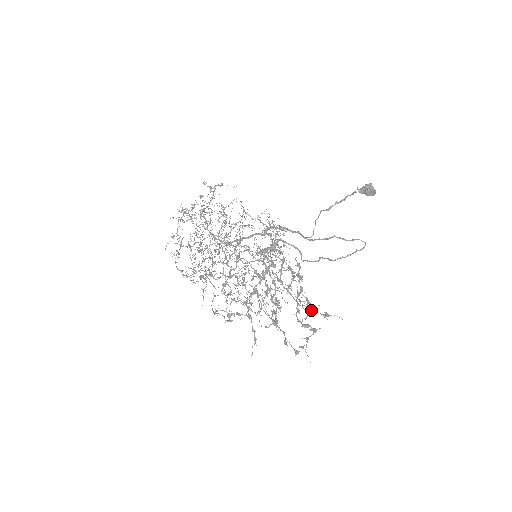
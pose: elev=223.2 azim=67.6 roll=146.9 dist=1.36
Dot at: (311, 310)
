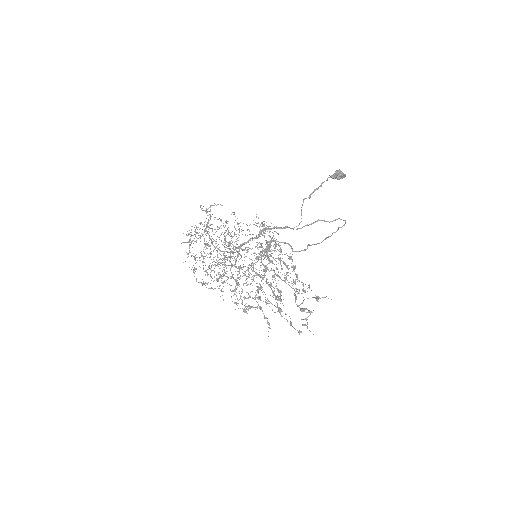
Dot at: occluded
